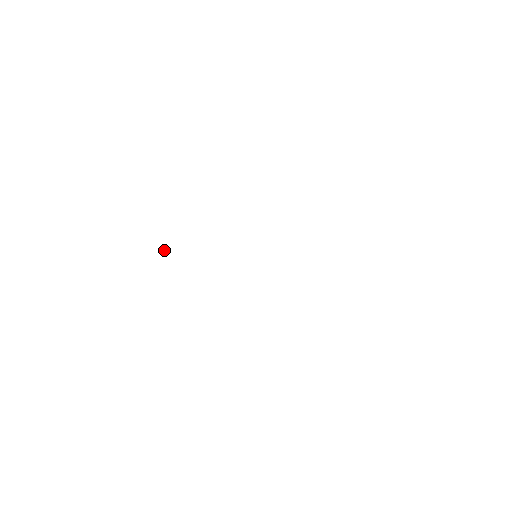
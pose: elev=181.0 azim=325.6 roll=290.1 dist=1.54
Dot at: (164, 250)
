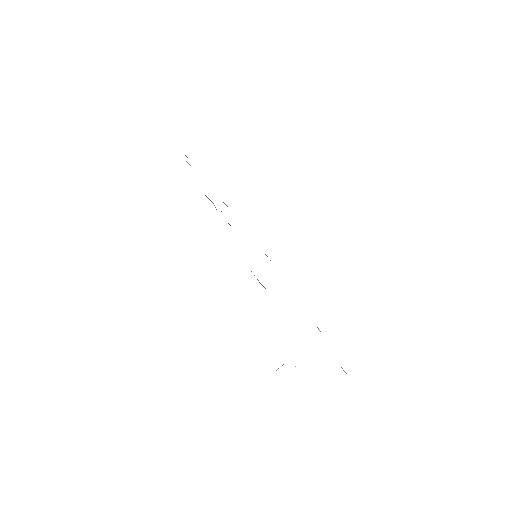
Dot at: occluded
